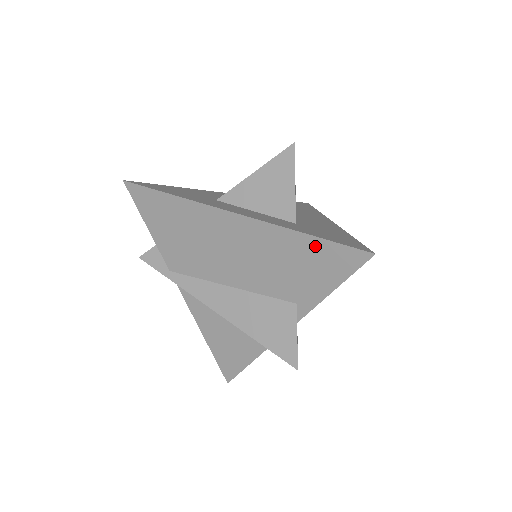
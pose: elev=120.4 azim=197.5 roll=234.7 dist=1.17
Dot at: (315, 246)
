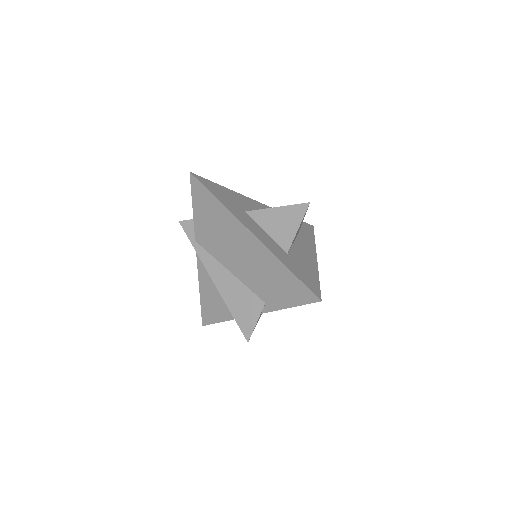
Dot at: (290, 278)
